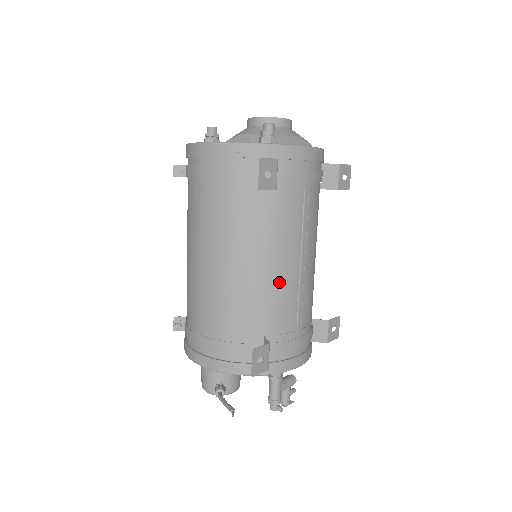
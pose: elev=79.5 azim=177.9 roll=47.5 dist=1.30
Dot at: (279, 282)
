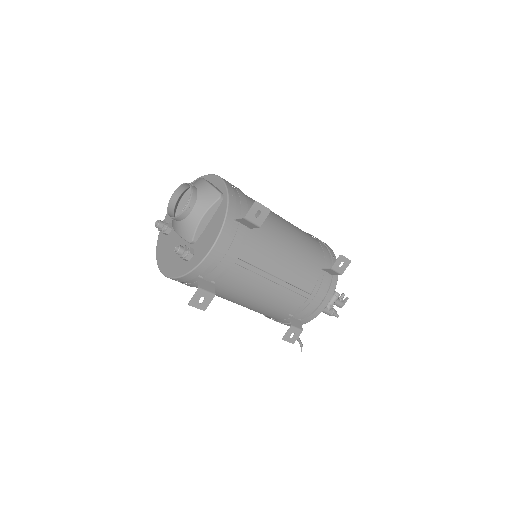
Dot at: (270, 299)
